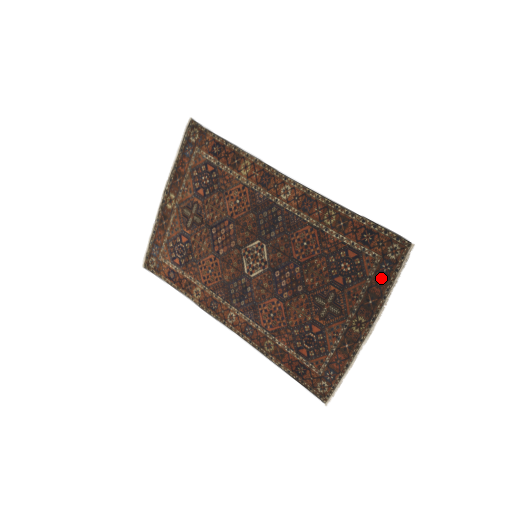
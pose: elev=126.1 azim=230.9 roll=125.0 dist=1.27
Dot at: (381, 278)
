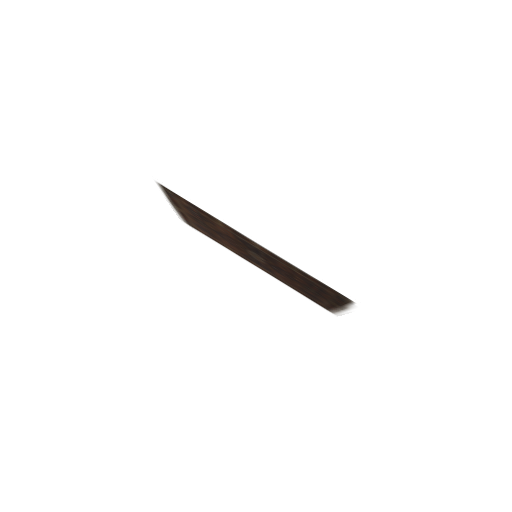
Dot at: (340, 300)
